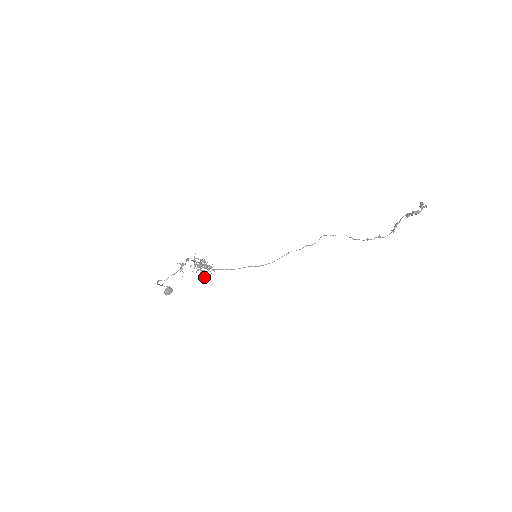
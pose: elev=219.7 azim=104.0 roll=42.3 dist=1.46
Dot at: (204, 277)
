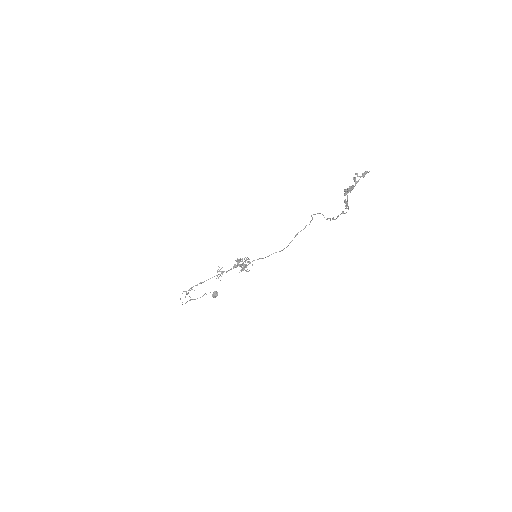
Dot at: (246, 270)
